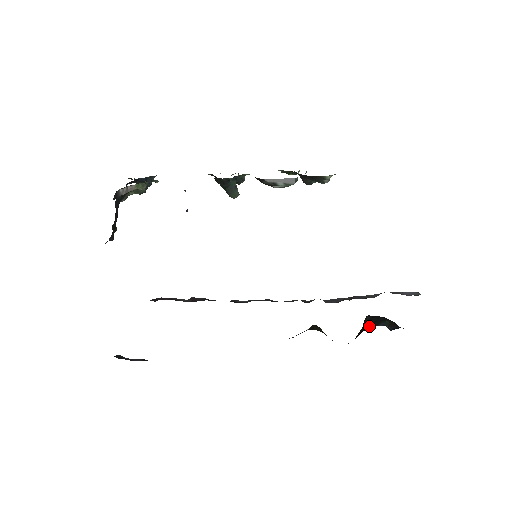
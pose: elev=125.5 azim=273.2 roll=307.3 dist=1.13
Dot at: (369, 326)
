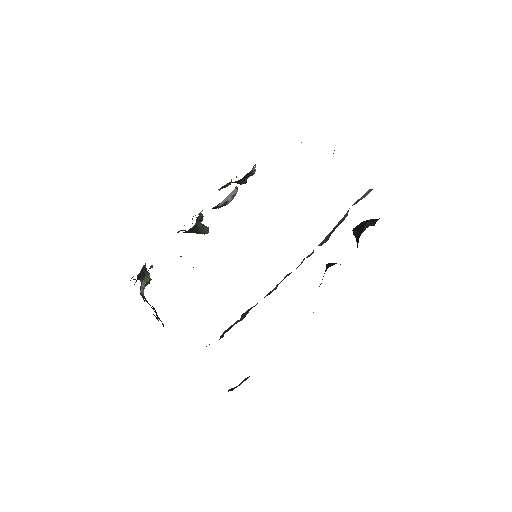
Dot at: (359, 235)
